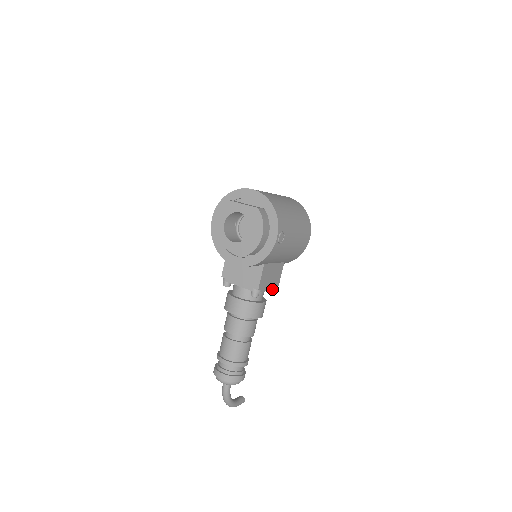
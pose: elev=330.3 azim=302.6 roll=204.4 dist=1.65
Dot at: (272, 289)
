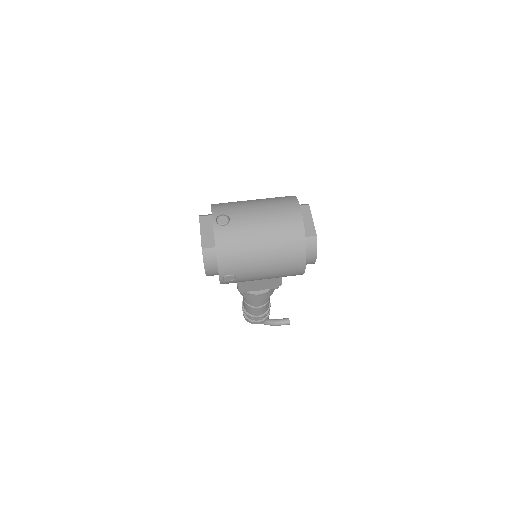
Dot at: (268, 288)
